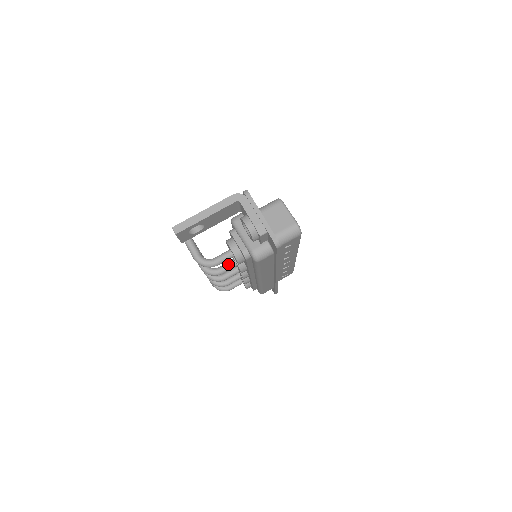
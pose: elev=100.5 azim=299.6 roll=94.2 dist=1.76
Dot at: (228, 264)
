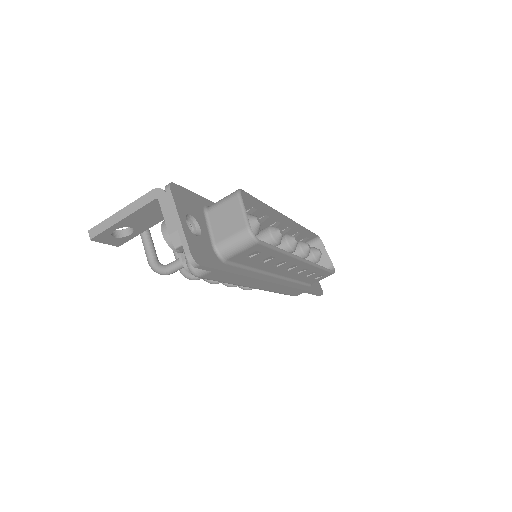
Dot at: occluded
